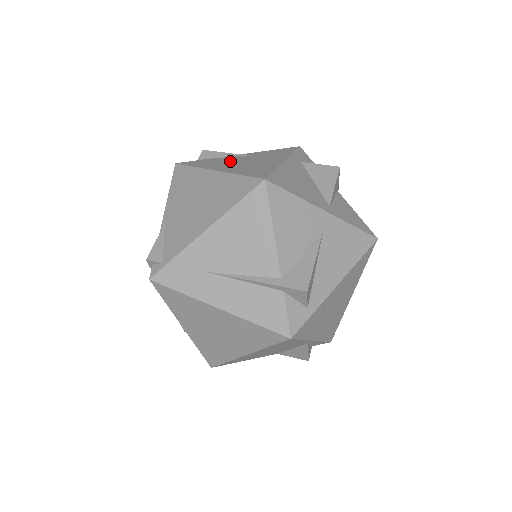
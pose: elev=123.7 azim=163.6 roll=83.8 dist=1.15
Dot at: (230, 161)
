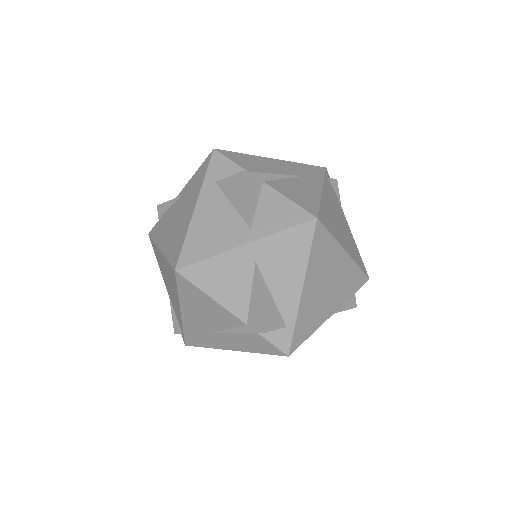
Dot at: (170, 219)
